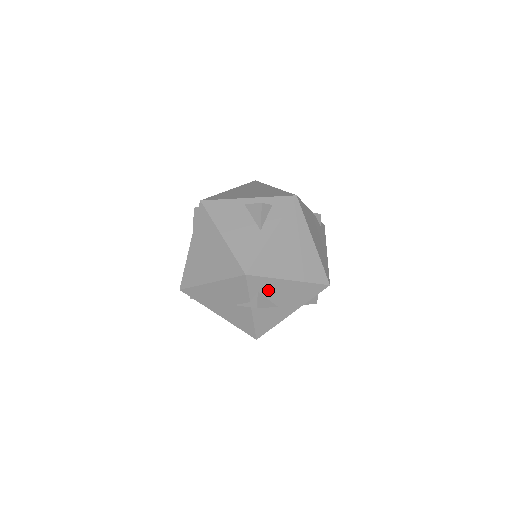
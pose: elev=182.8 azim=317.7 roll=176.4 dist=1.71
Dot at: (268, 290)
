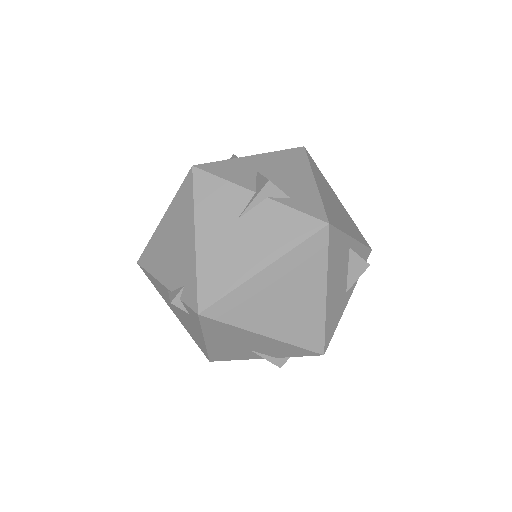
Dot at: occluded
